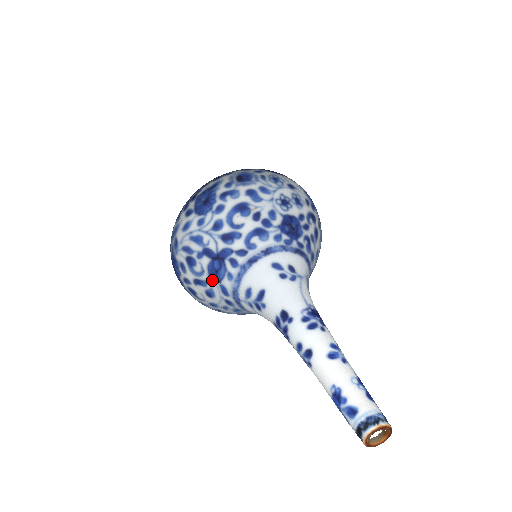
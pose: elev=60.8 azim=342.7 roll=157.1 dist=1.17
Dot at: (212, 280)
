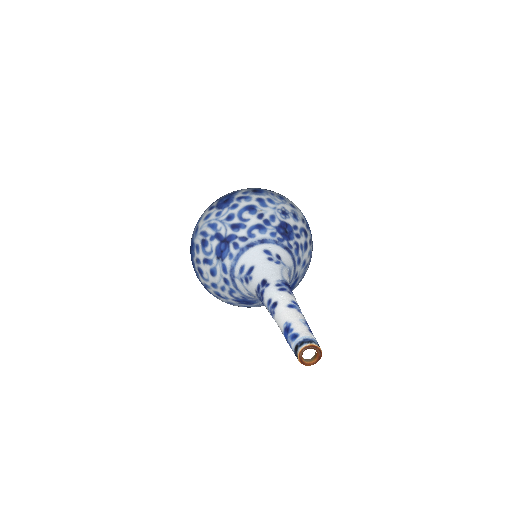
Dot at: (217, 259)
